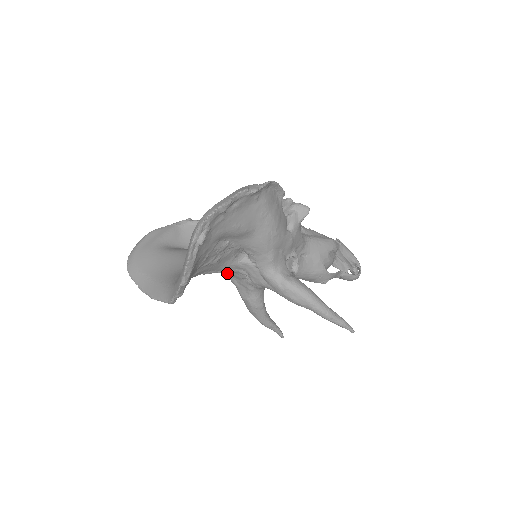
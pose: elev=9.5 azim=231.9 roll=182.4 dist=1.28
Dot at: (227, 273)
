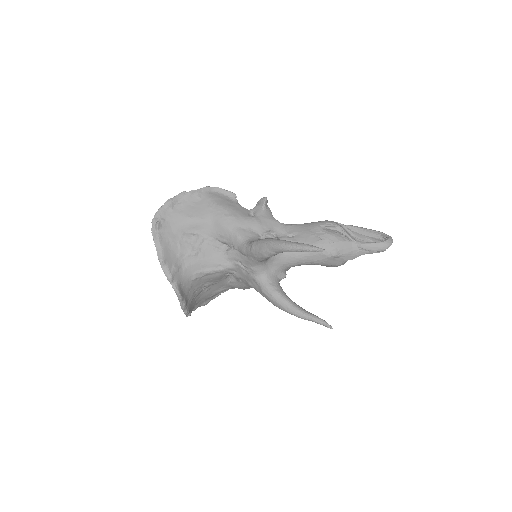
Dot at: (243, 281)
